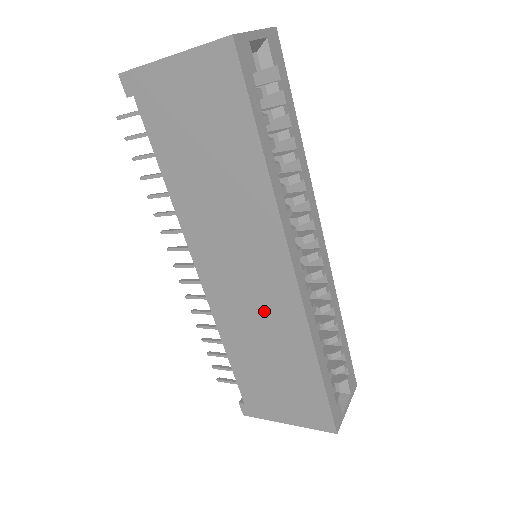
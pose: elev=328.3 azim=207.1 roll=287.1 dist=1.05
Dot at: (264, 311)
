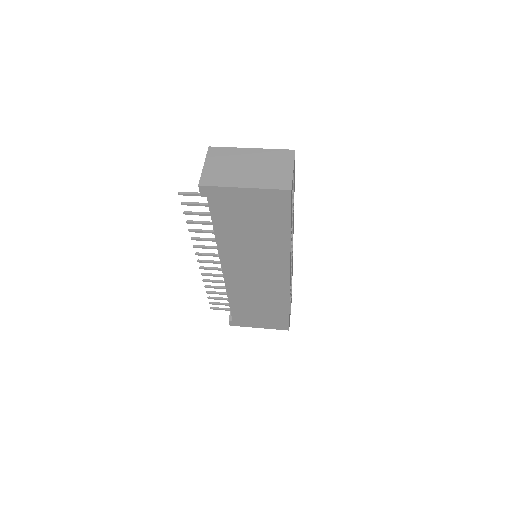
Dot at: (264, 288)
